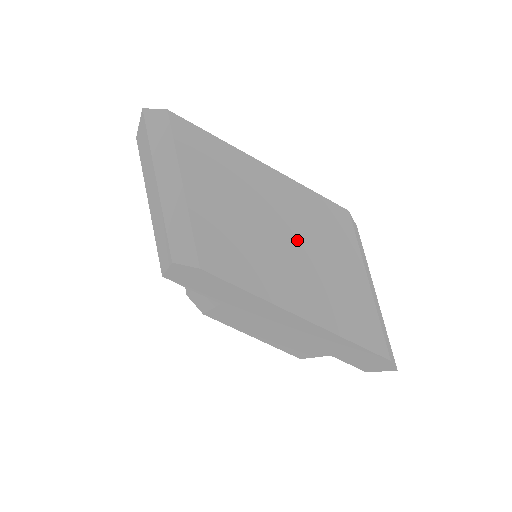
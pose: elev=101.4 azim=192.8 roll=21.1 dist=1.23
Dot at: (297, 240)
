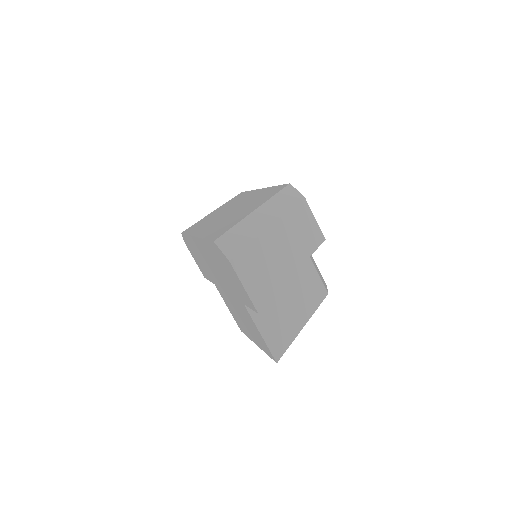
Dot at: (238, 208)
